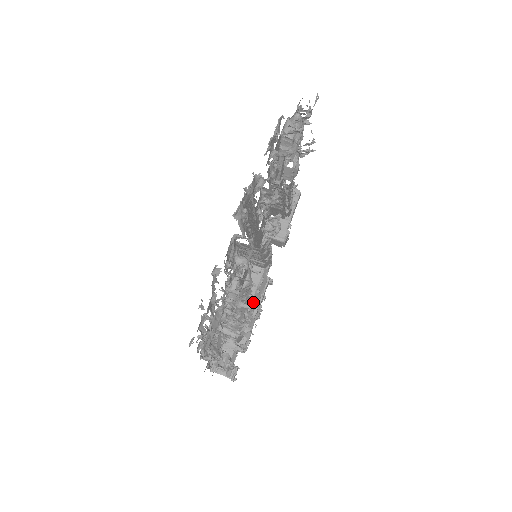
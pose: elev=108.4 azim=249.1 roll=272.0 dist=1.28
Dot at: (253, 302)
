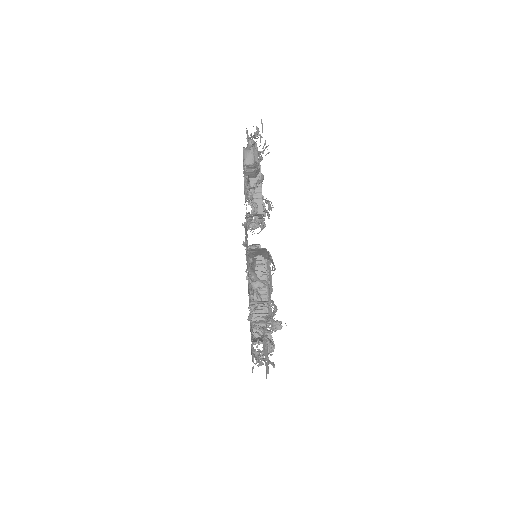
Dot at: occluded
